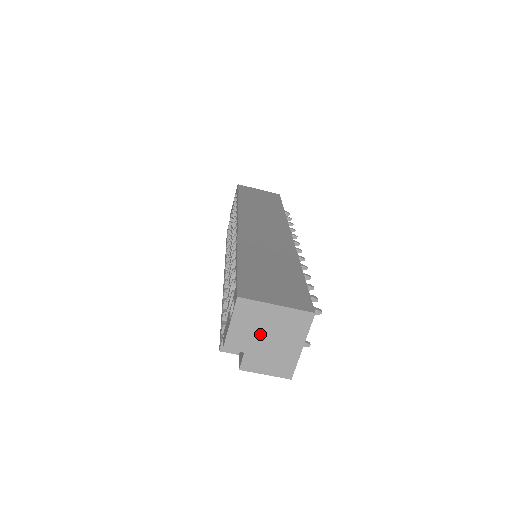
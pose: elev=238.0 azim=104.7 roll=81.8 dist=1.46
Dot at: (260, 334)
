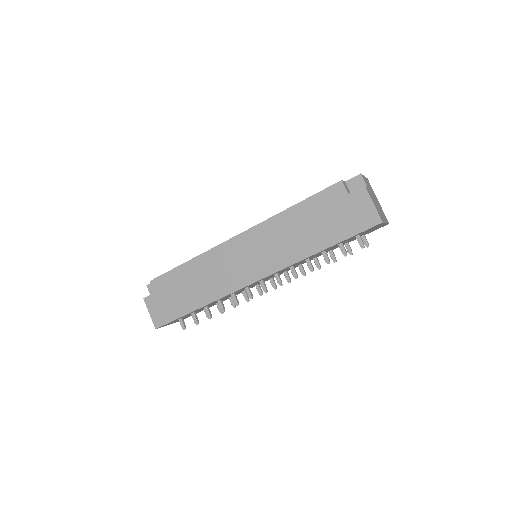
Dot at: (373, 195)
